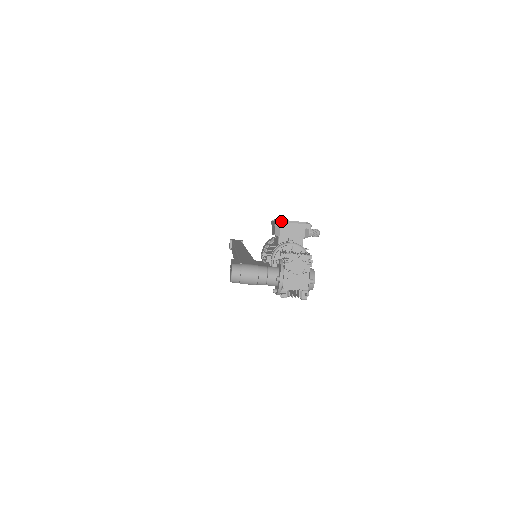
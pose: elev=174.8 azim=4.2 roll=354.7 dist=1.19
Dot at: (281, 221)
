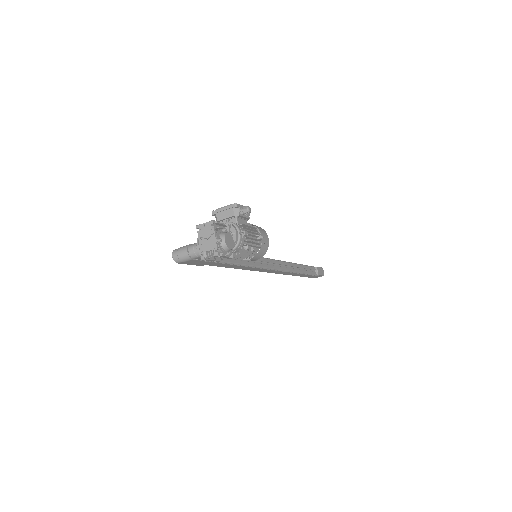
Dot at: (216, 210)
